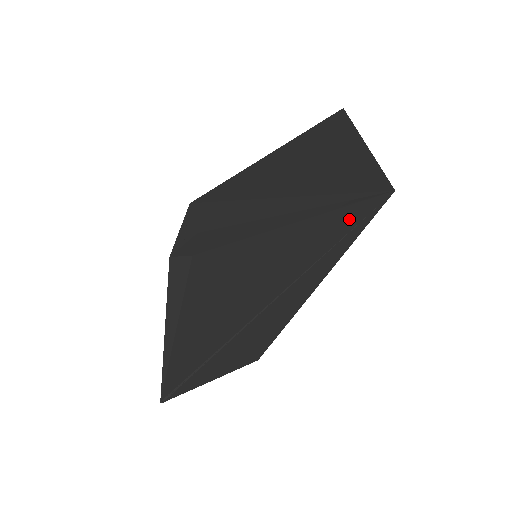
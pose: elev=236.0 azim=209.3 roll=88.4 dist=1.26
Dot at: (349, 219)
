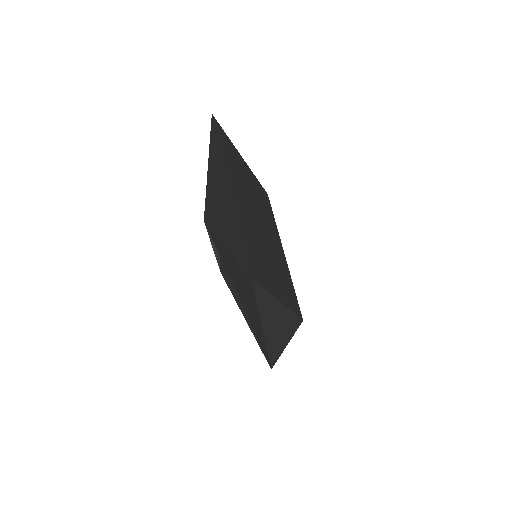
Dot at: (251, 289)
